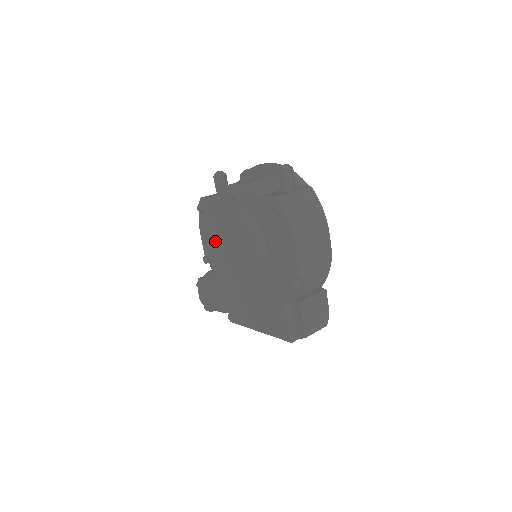
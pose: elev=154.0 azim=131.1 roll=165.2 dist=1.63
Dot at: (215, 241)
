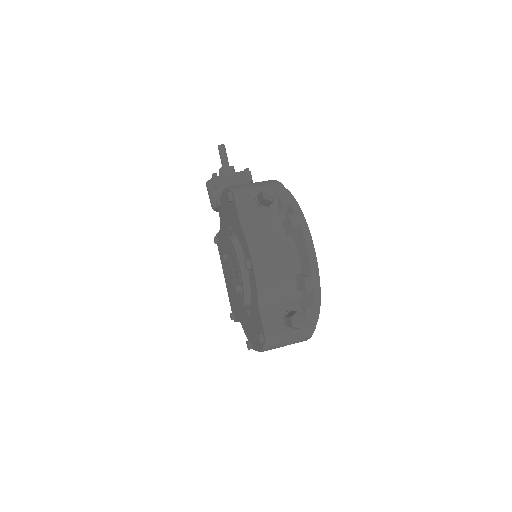
Dot at: (228, 221)
